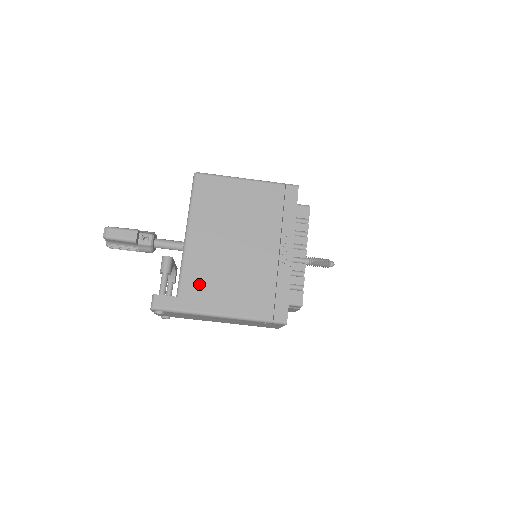
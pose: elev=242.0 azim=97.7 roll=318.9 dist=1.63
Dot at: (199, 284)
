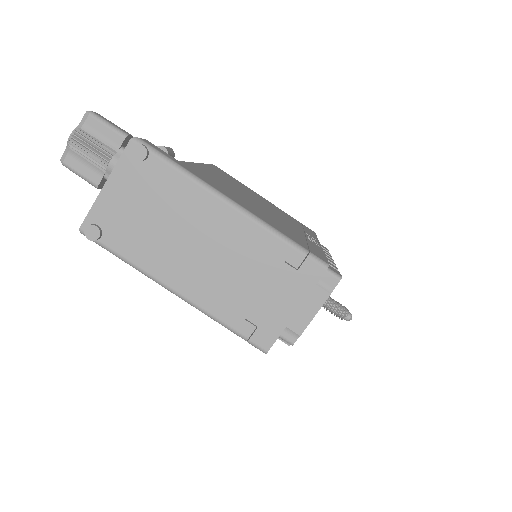
Dot at: (208, 177)
